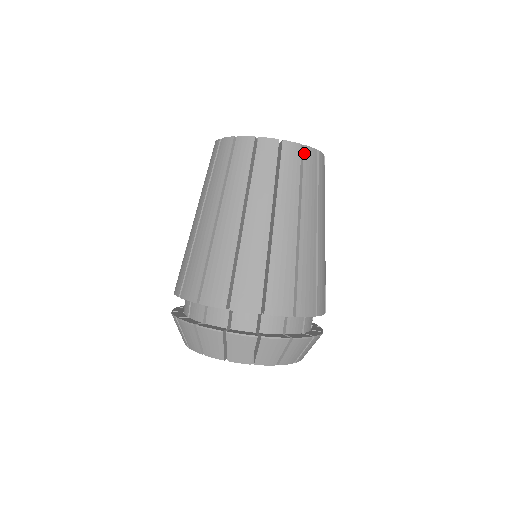
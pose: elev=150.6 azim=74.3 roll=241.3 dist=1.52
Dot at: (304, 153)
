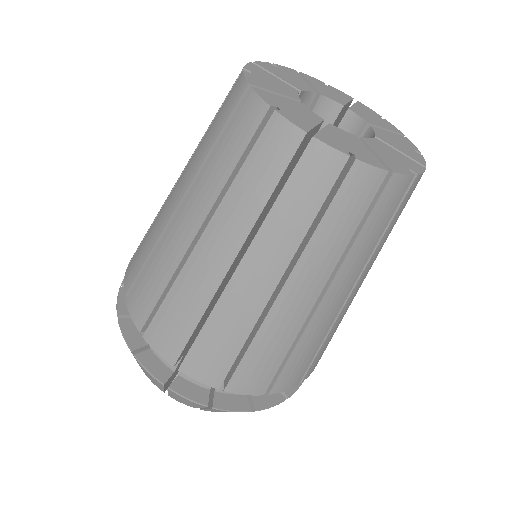
Dot at: (348, 174)
